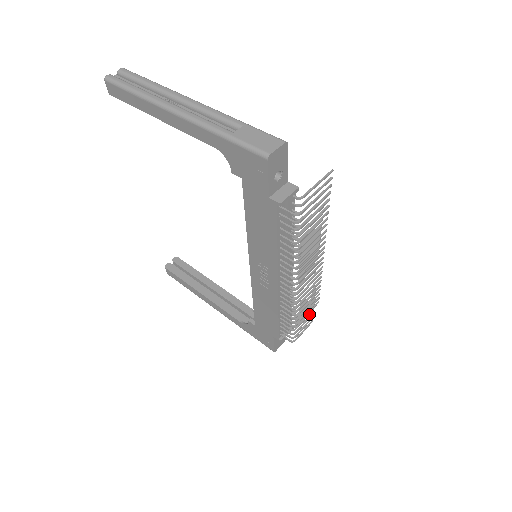
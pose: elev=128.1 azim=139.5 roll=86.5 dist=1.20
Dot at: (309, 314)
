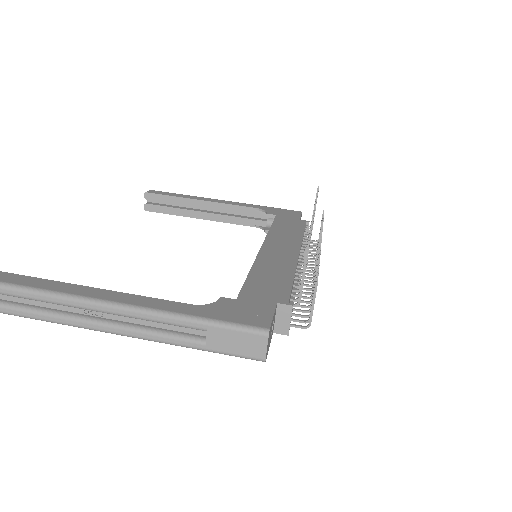
Dot at: occluded
